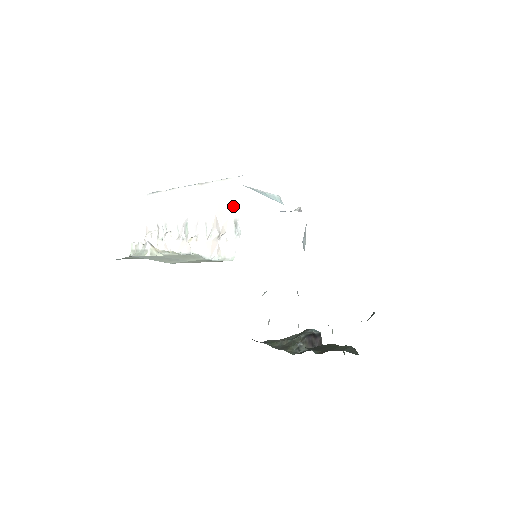
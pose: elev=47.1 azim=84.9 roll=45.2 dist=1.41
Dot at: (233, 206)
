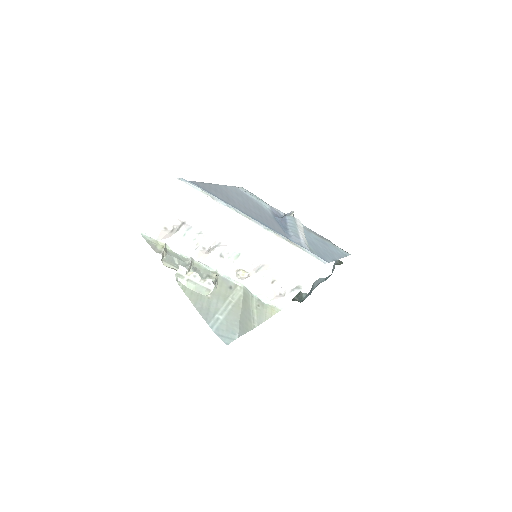
Dot at: (305, 278)
